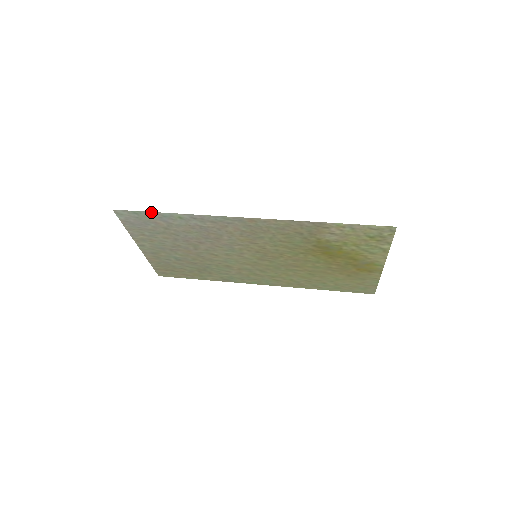
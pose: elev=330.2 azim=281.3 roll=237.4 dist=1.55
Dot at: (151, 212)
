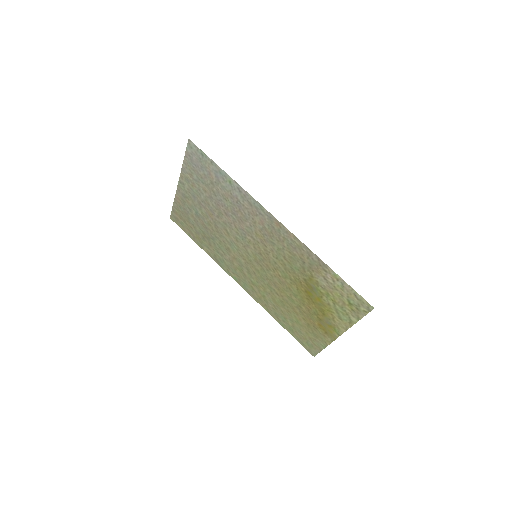
Dot at: (214, 162)
